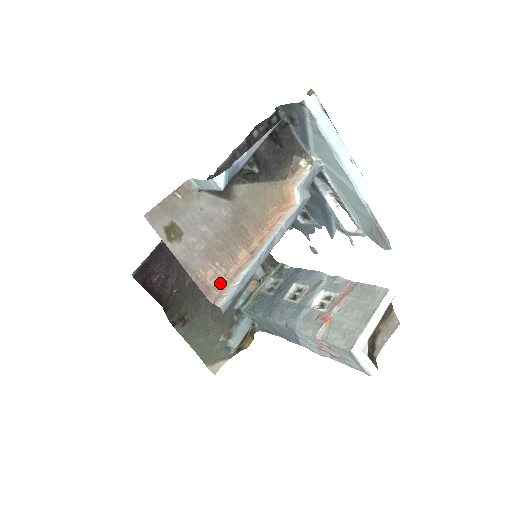
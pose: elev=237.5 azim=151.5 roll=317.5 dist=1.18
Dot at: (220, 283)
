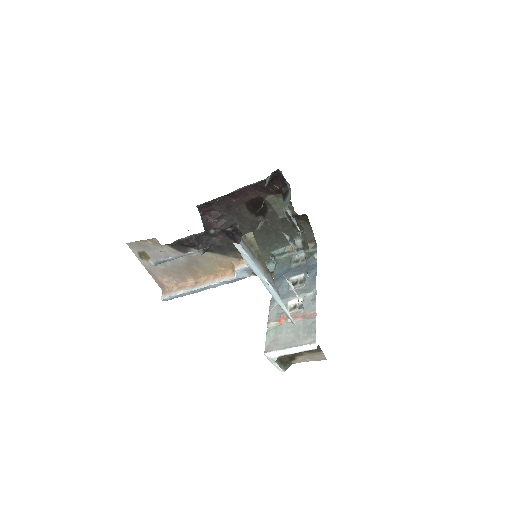
Dot at: (171, 286)
